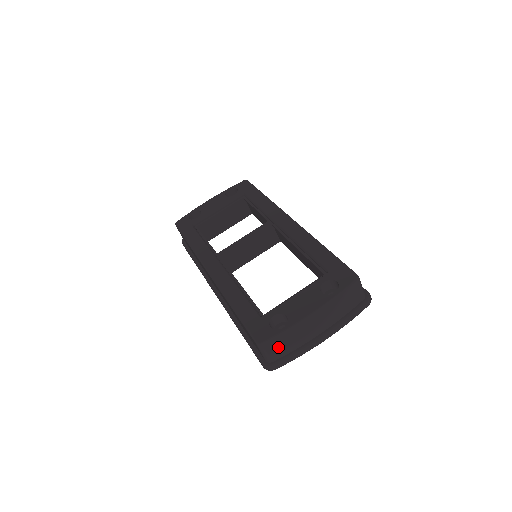
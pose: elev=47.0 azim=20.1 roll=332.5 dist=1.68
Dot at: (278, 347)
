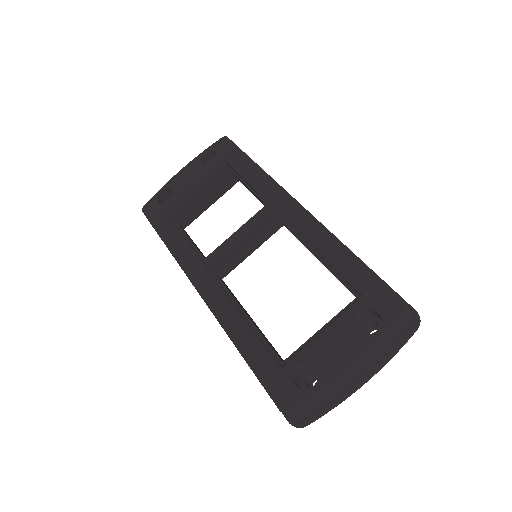
Dot at: (308, 407)
